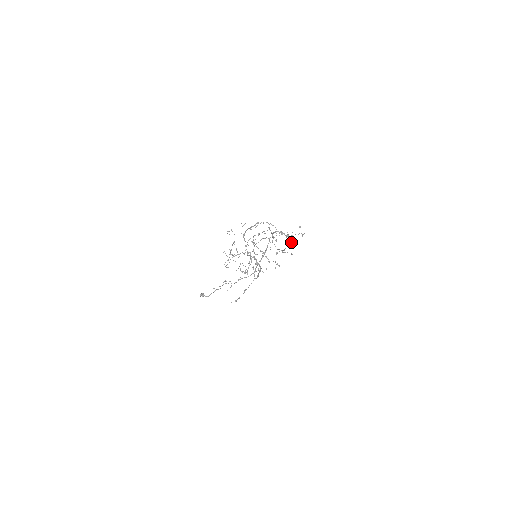
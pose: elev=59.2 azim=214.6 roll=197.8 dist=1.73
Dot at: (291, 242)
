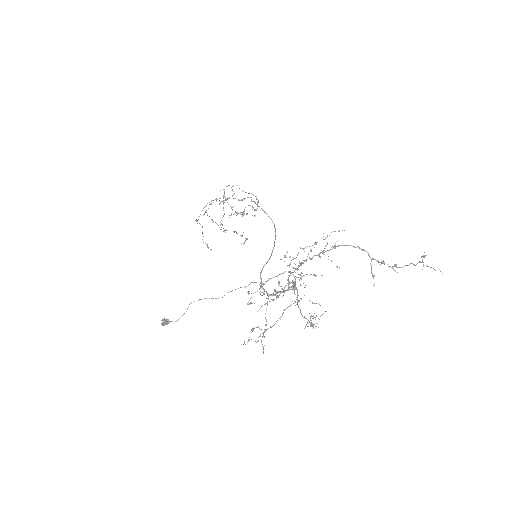
Dot at: (257, 202)
